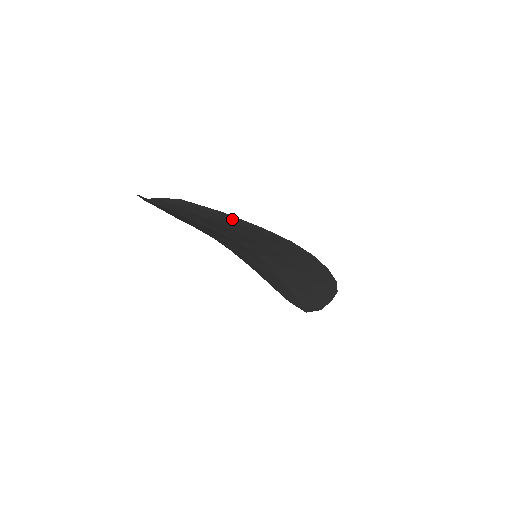
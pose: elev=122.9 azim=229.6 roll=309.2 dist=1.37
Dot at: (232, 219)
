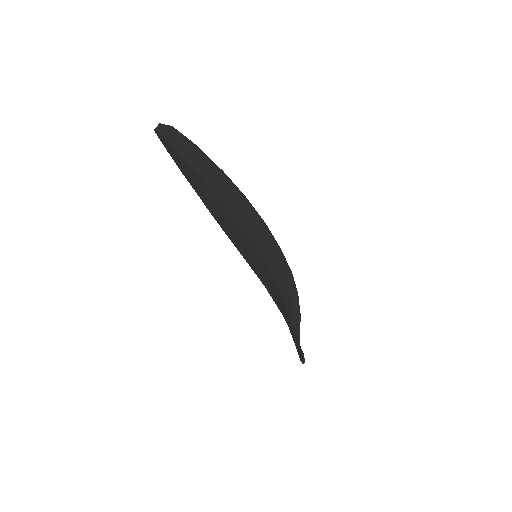
Dot at: (193, 188)
